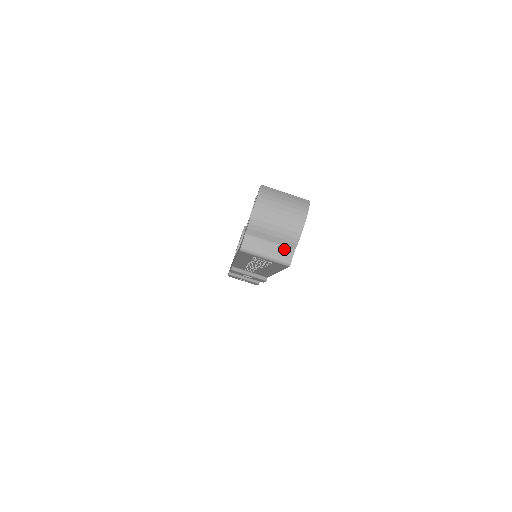
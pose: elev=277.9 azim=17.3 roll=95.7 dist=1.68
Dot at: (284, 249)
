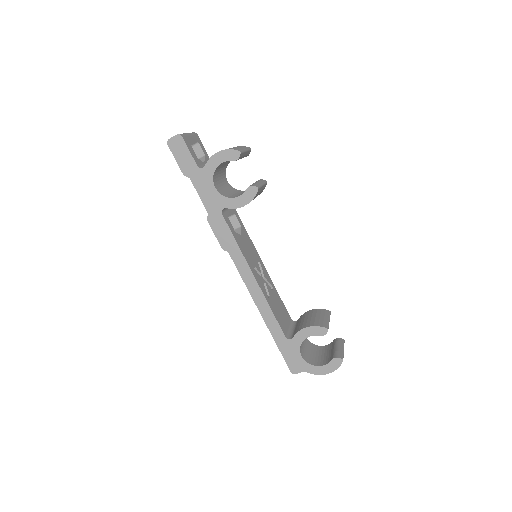
Dot at: occluded
